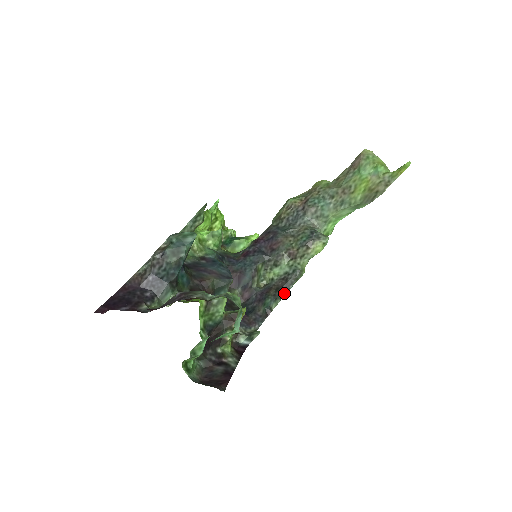
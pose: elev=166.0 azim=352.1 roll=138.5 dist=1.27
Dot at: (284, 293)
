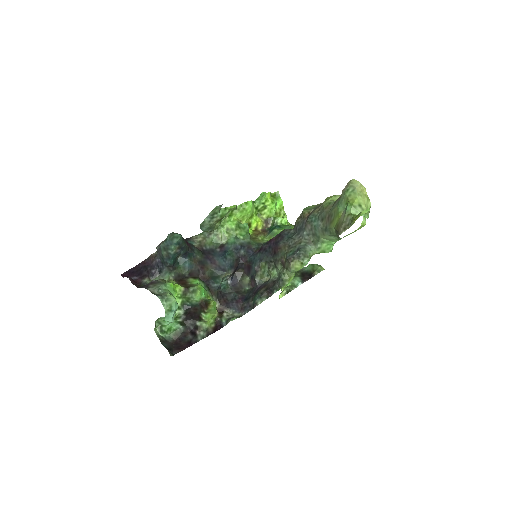
Dot at: (270, 294)
